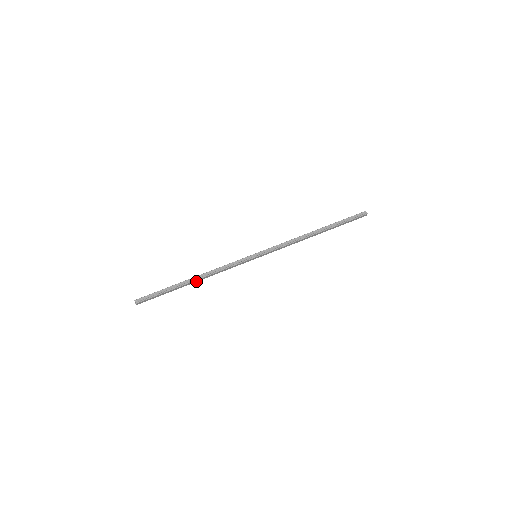
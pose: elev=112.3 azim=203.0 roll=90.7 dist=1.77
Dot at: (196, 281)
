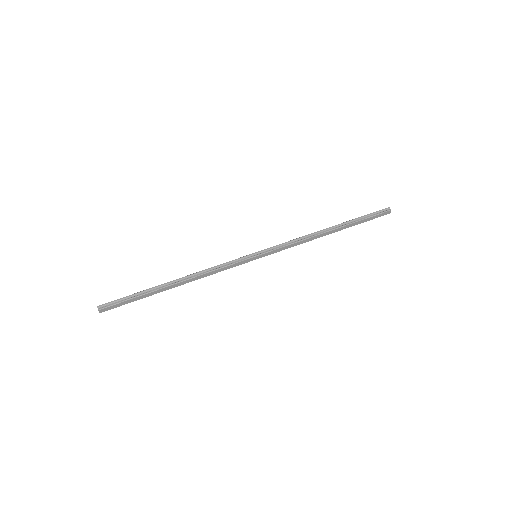
Dot at: (179, 285)
